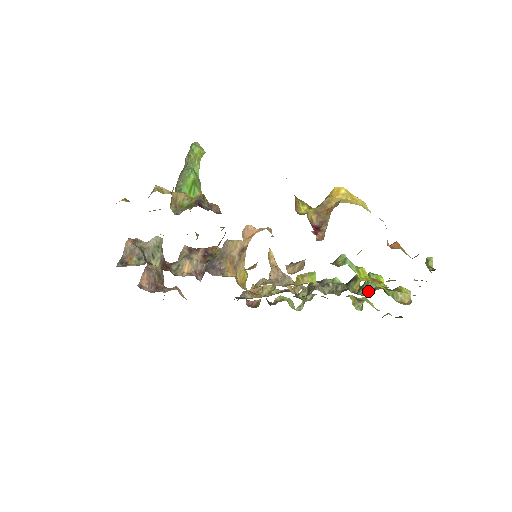
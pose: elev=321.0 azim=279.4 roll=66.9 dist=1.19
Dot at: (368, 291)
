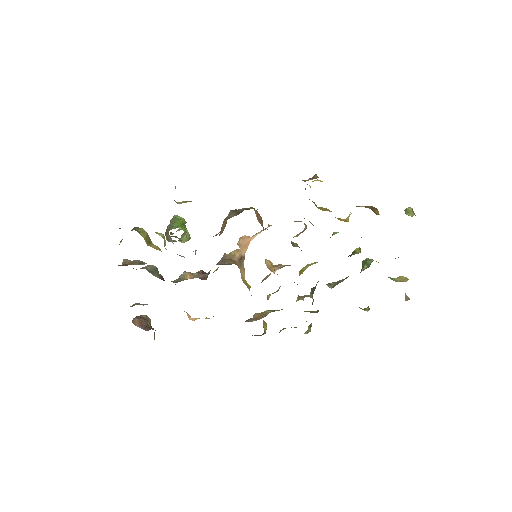
Dot at: (369, 265)
